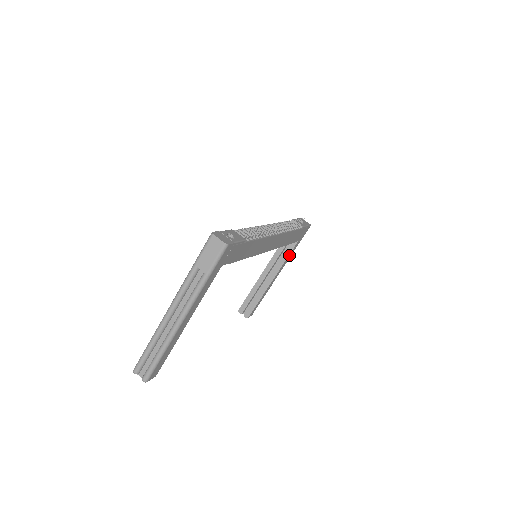
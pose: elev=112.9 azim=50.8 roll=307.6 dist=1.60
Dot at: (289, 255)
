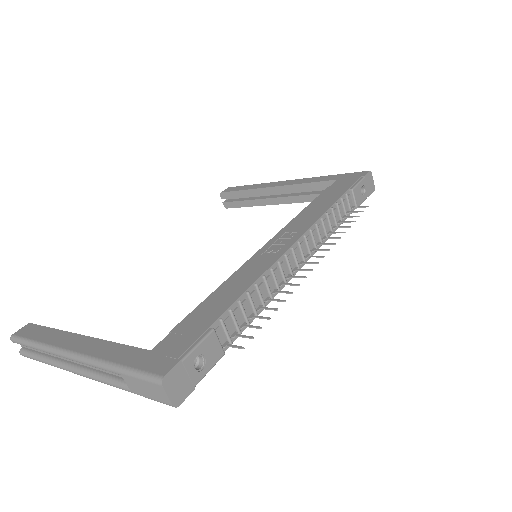
Dot at: occluded
